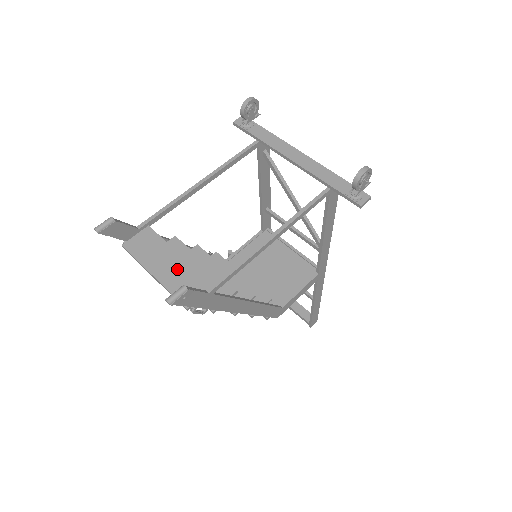
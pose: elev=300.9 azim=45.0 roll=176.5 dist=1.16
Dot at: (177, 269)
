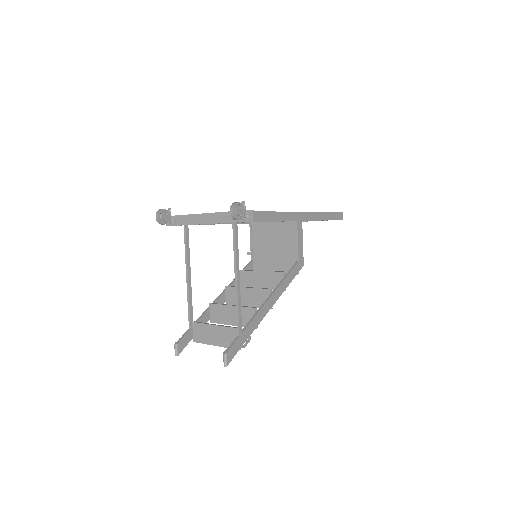
Dot at: (220, 334)
